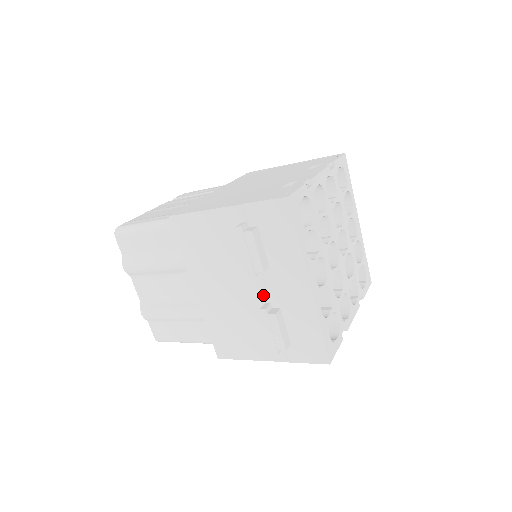
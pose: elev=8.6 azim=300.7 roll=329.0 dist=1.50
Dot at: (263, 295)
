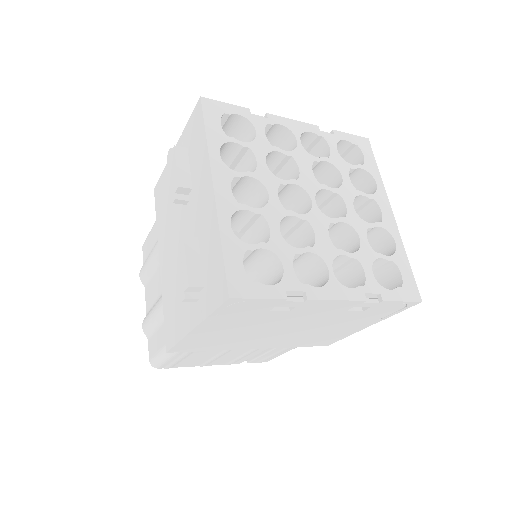
Dot at: (189, 230)
